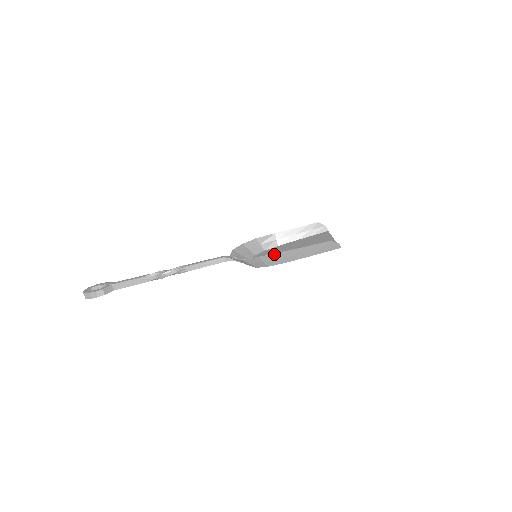
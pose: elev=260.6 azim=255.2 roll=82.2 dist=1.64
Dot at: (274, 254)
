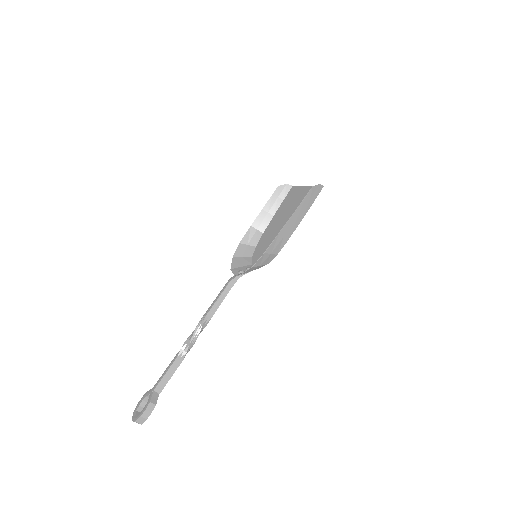
Dot at: (275, 239)
